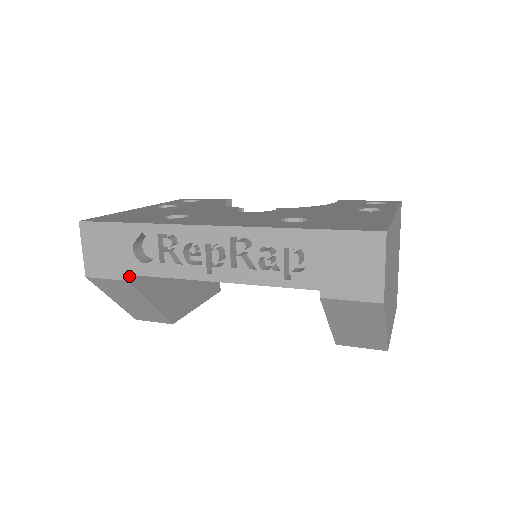
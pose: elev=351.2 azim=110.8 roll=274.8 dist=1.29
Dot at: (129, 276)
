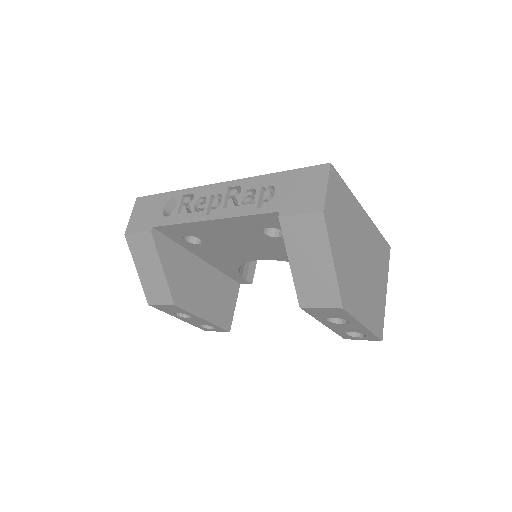
Dot at: (154, 230)
